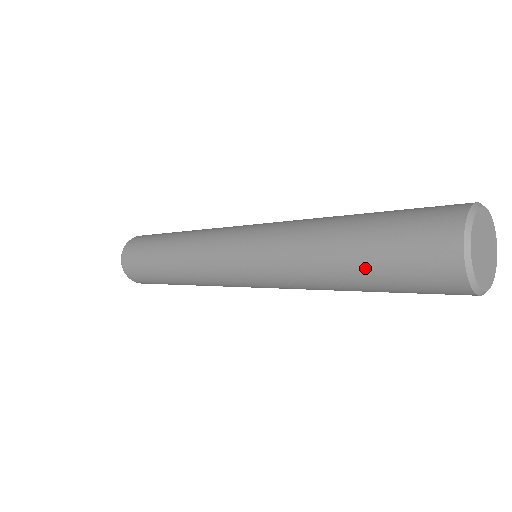
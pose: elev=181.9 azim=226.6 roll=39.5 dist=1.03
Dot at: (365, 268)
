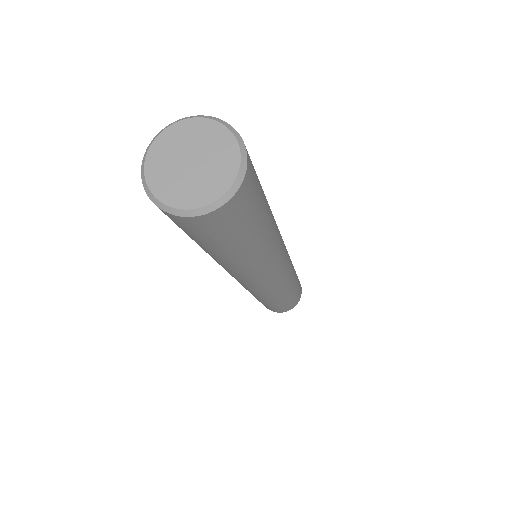
Dot at: occluded
